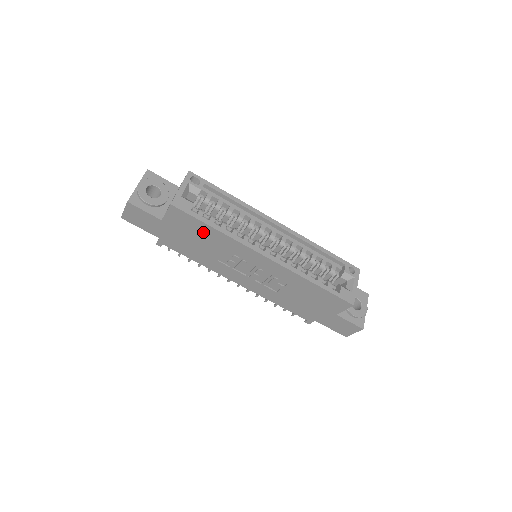
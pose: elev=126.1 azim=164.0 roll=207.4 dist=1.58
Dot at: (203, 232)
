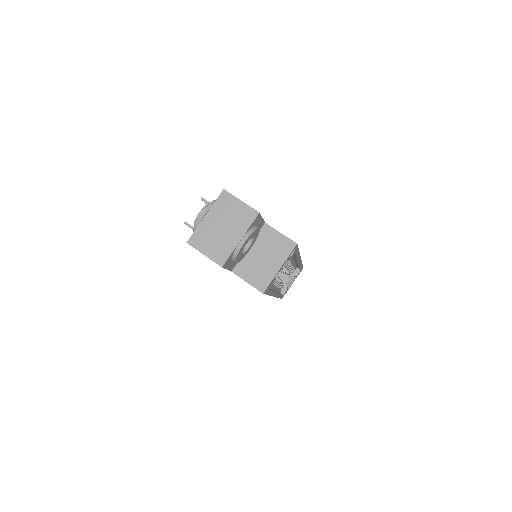
Dot at: occluded
